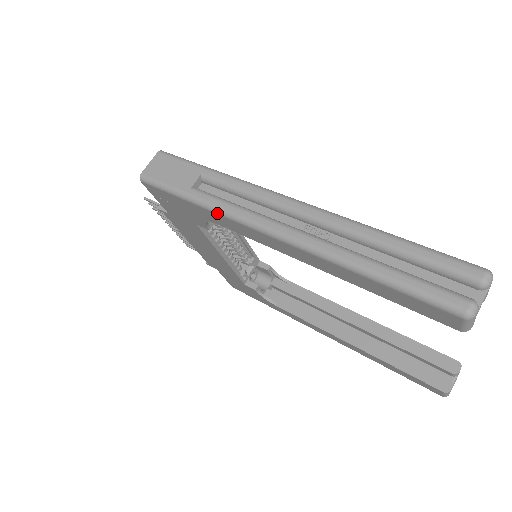
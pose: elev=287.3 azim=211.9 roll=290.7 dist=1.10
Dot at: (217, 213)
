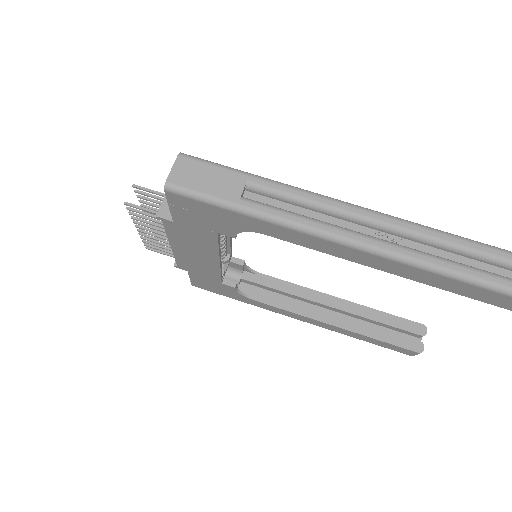
Dot at: (280, 225)
